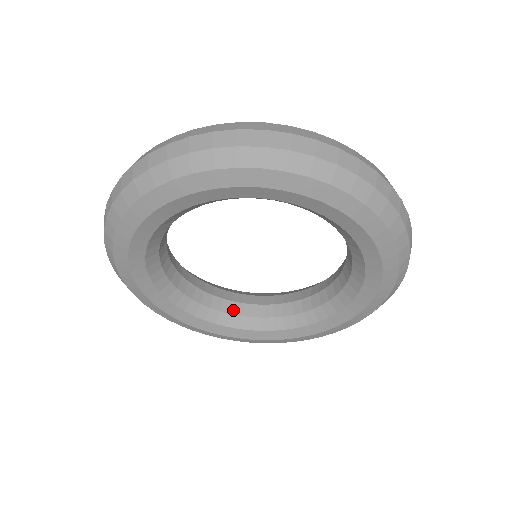
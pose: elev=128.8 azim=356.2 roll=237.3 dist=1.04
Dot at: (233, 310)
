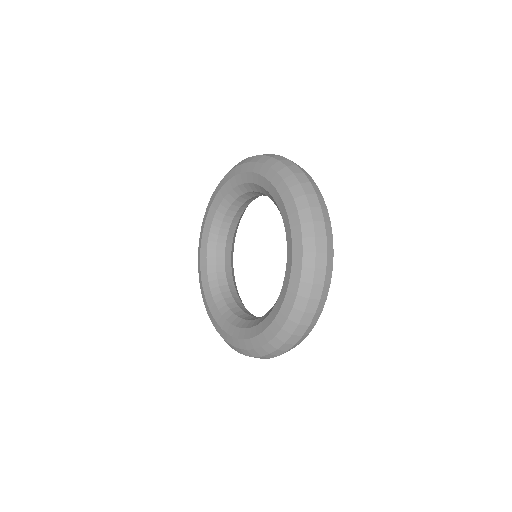
Dot at: (246, 318)
